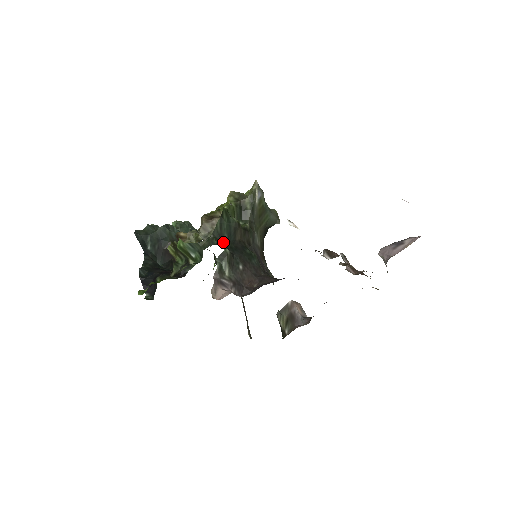
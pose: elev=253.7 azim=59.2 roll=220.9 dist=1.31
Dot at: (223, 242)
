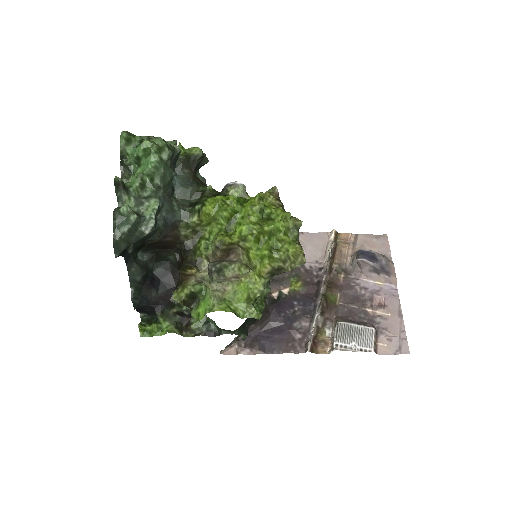
Dot at: (243, 323)
